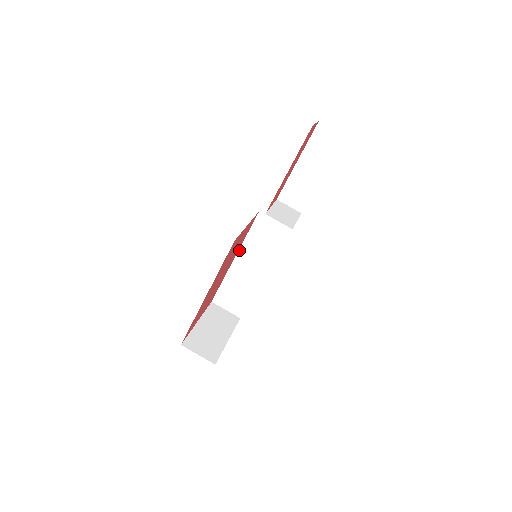
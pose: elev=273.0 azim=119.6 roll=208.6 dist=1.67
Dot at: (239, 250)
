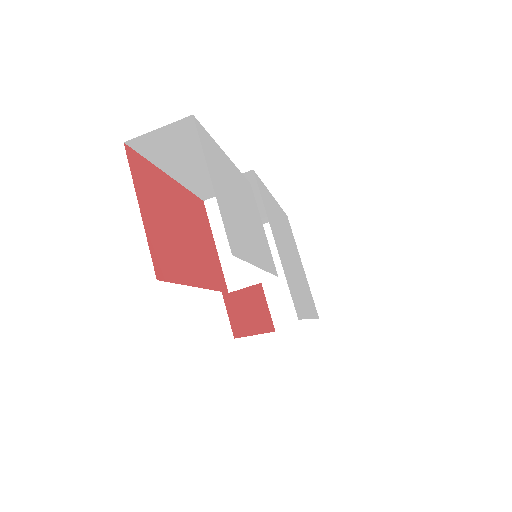
Dot at: occluded
